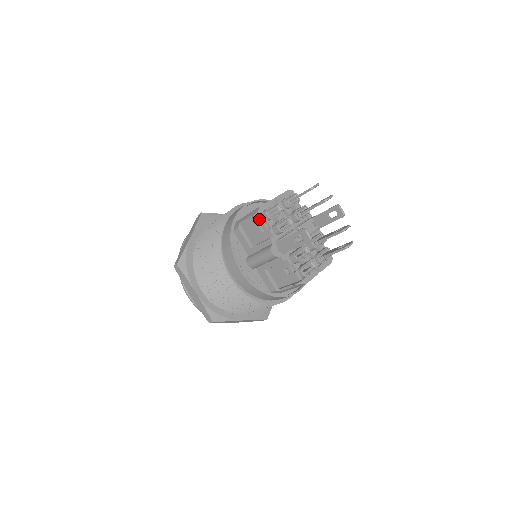
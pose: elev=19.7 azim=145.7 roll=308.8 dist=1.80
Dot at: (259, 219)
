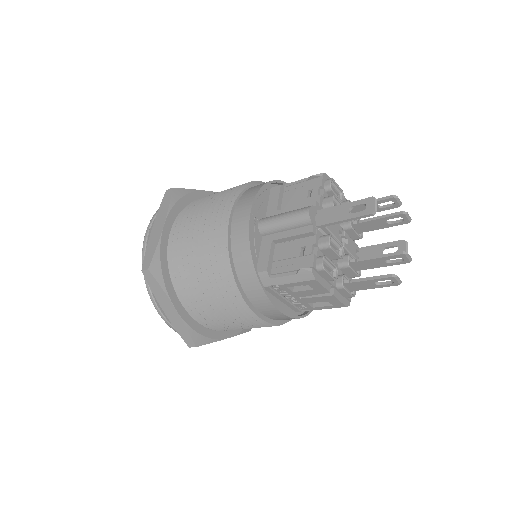
Dot at: (316, 182)
